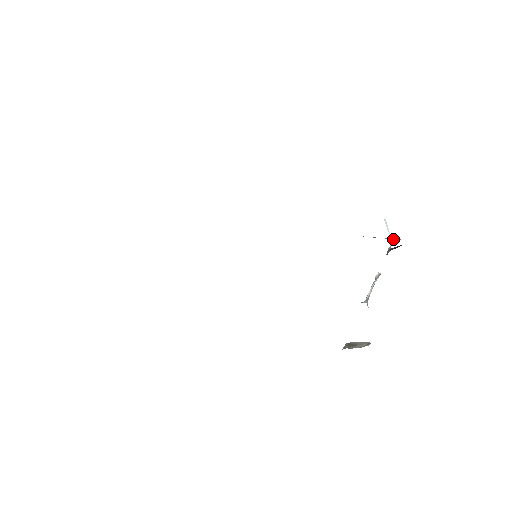
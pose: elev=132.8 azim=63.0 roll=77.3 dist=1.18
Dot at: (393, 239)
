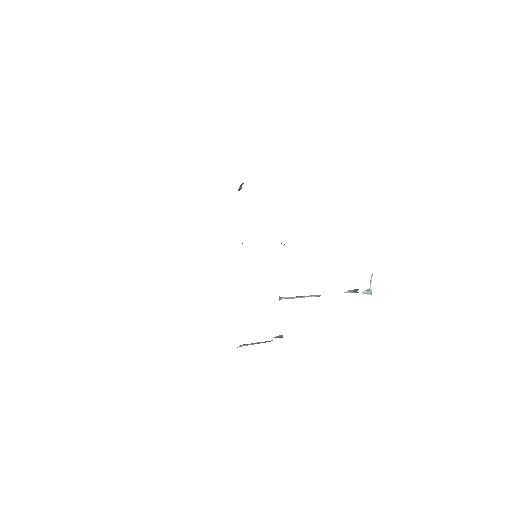
Dot at: (371, 291)
